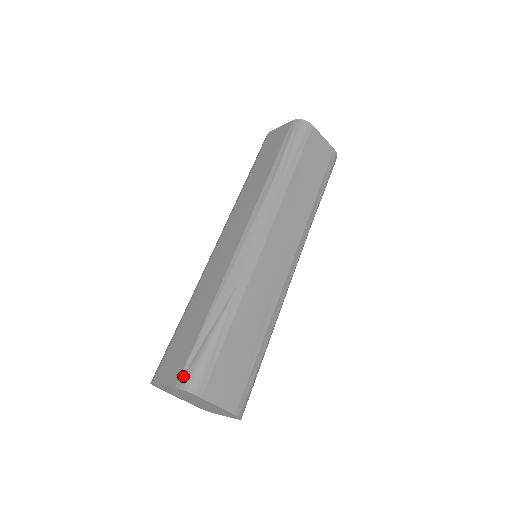
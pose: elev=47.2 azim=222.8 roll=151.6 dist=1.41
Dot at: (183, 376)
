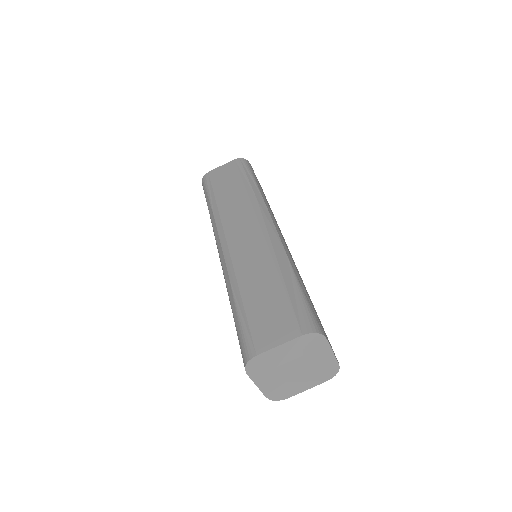
Dot at: (302, 325)
